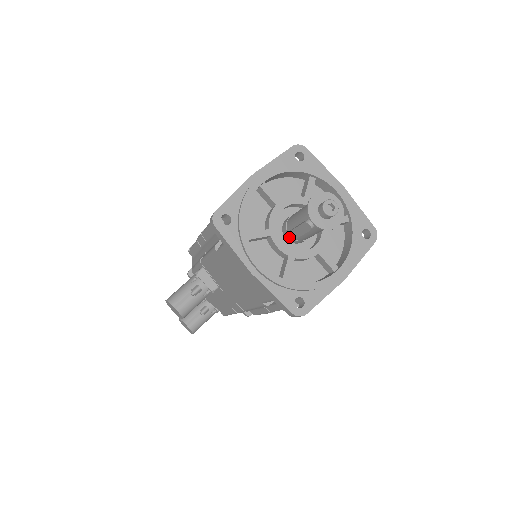
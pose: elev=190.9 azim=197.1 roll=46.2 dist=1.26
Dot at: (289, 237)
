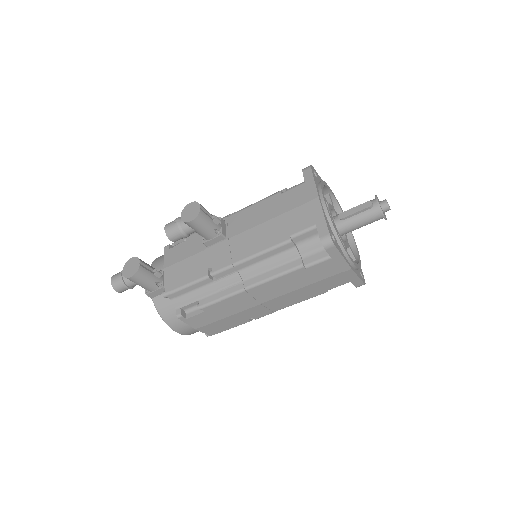
Dot at: occluded
